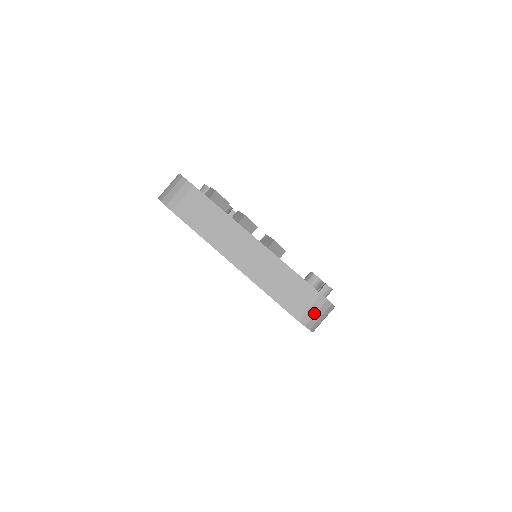
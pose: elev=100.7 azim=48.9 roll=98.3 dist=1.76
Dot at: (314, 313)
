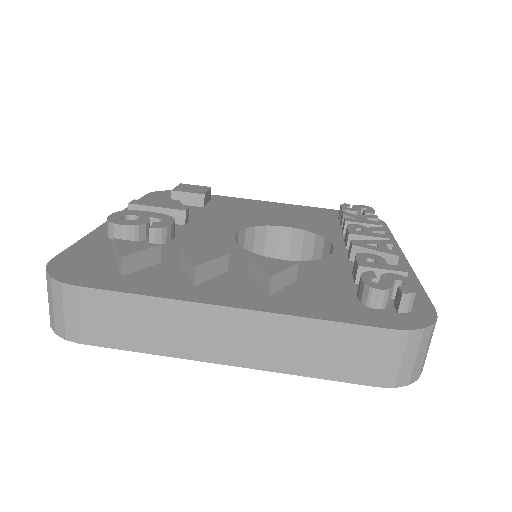
Dot at: (413, 360)
